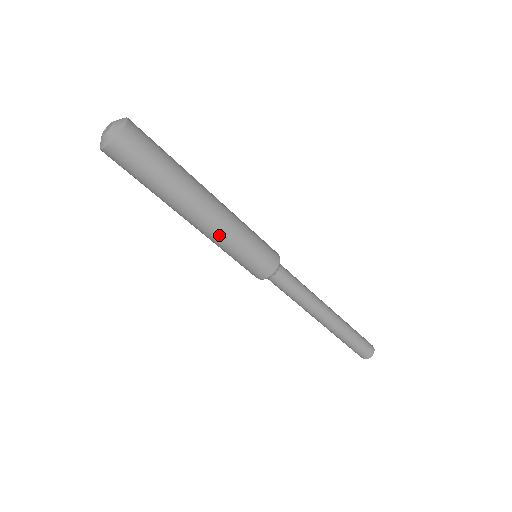
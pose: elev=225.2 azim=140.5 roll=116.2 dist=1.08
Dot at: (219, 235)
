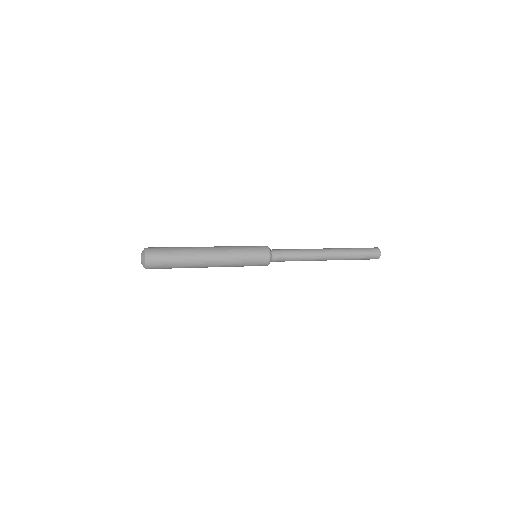
Dot at: (224, 266)
